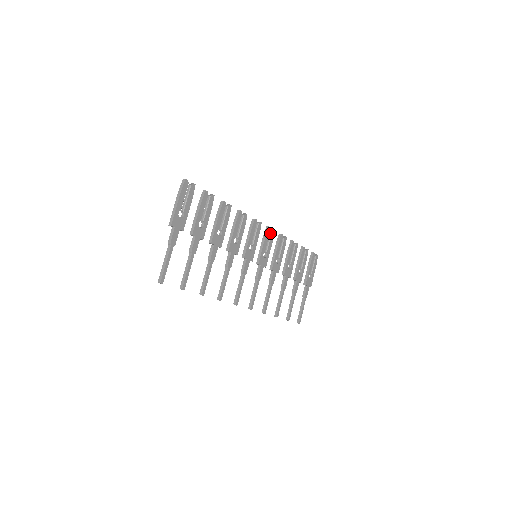
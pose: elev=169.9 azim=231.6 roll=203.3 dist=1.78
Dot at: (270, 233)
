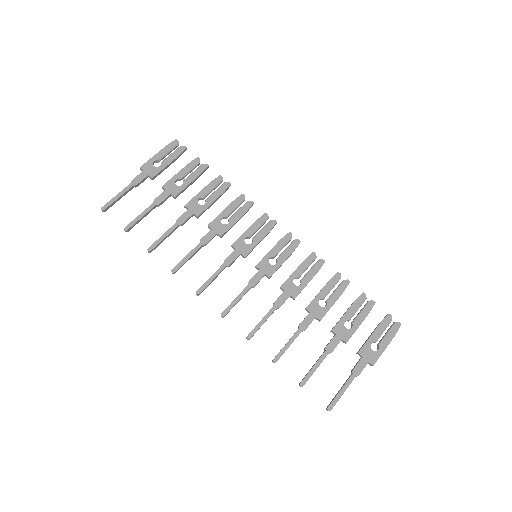
Dot at: (292, 242)
